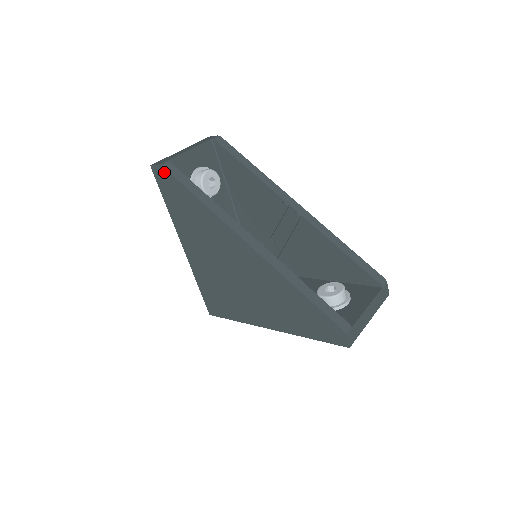
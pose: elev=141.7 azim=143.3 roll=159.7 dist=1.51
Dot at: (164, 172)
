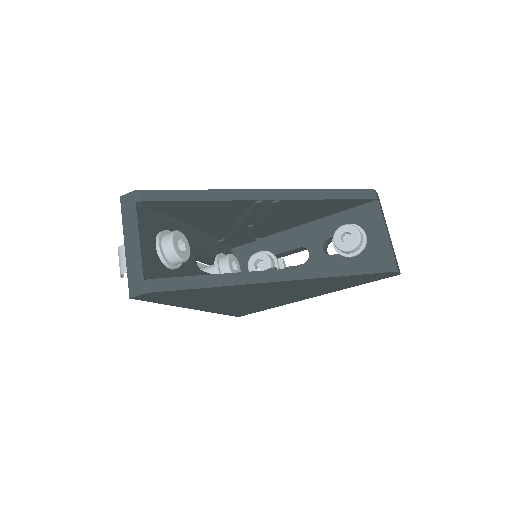
Dot at: (154, 294)
